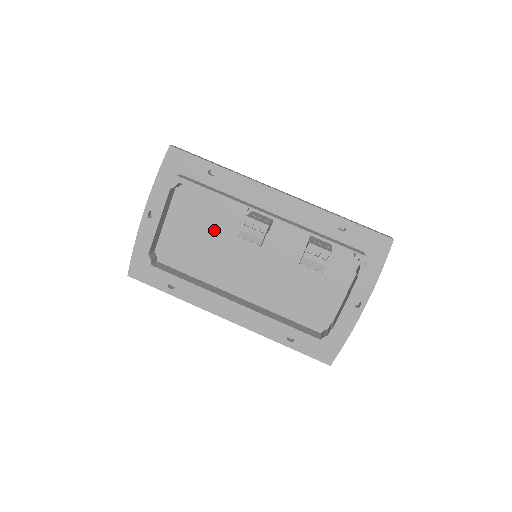
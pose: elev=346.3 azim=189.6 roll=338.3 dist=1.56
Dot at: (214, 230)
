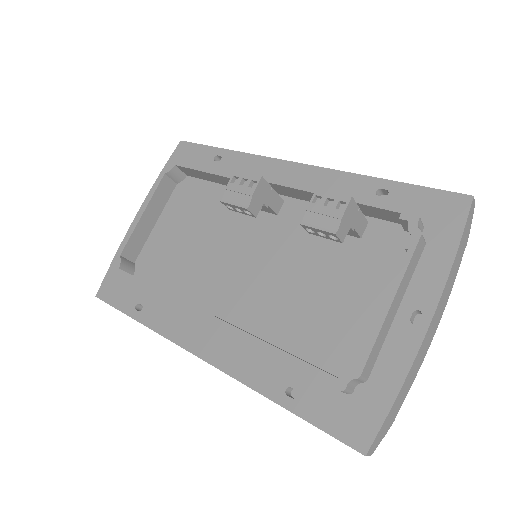
Dot at: (208, 226)
